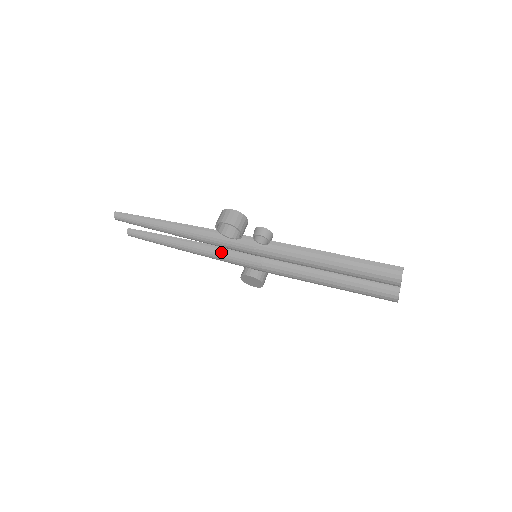
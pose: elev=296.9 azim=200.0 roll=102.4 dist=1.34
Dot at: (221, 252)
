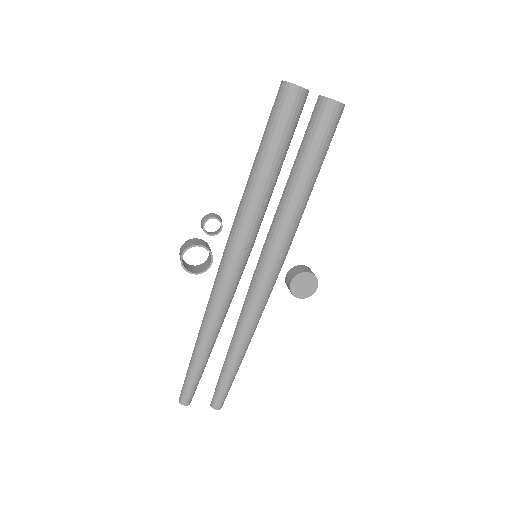
Dot at: (249, 300)
